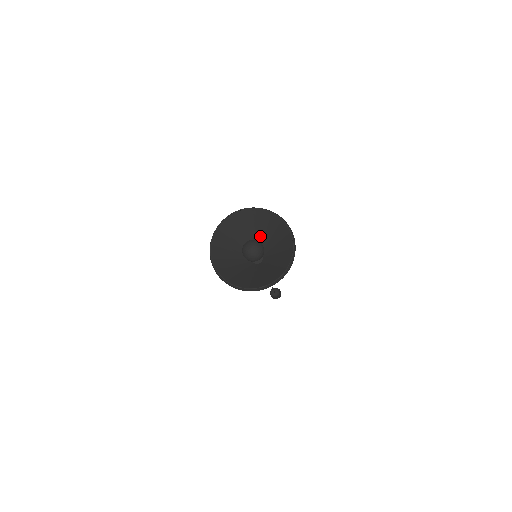
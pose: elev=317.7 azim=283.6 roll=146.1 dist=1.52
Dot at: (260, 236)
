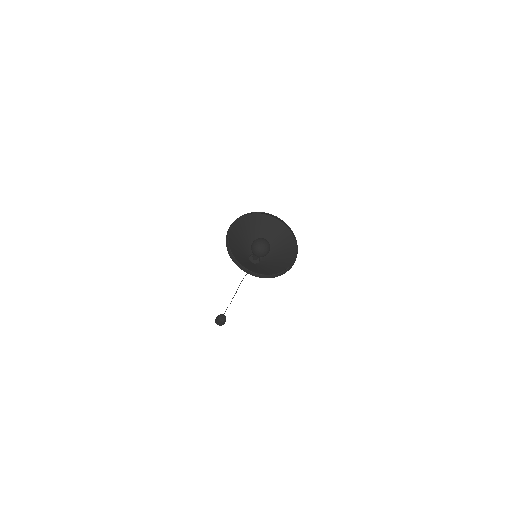
Dot at: (247, 241)
